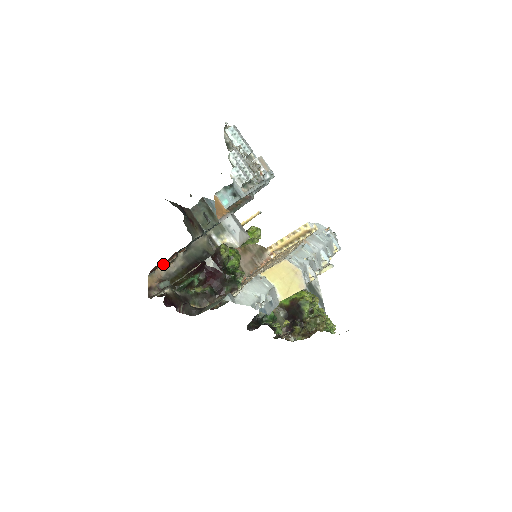
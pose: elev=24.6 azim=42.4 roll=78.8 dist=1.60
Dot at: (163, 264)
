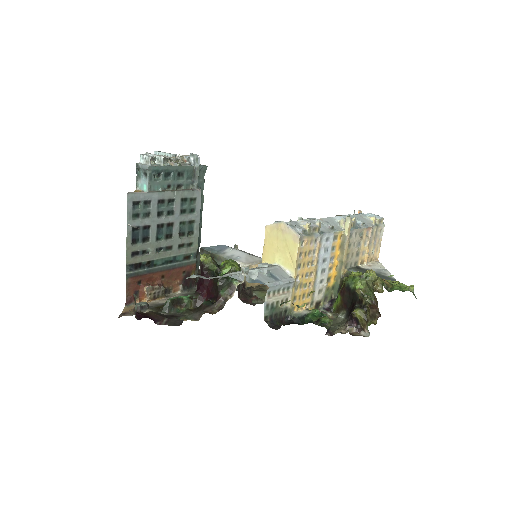
Dot at: (141, 293)
